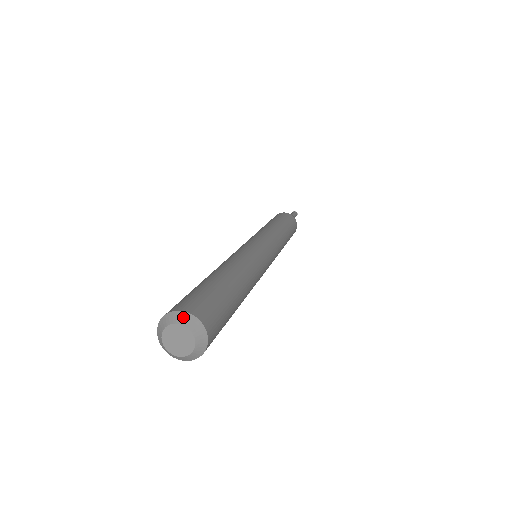
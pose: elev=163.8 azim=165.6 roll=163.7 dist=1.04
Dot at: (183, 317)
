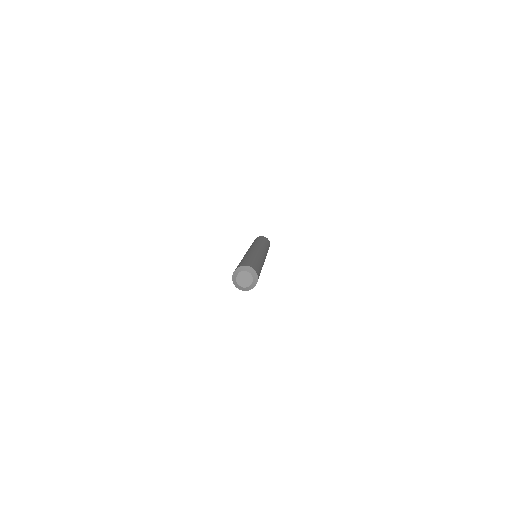
Dot at: (248, 268)
